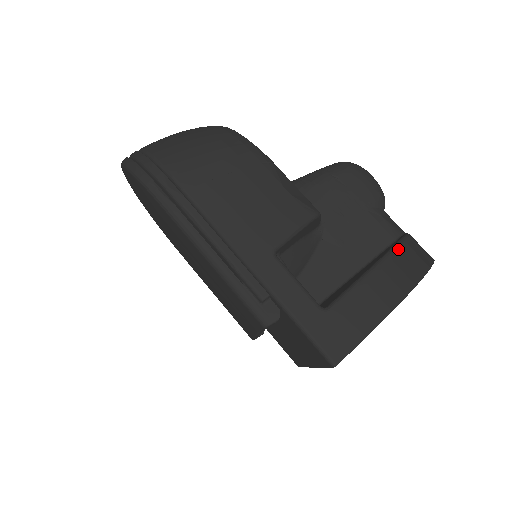
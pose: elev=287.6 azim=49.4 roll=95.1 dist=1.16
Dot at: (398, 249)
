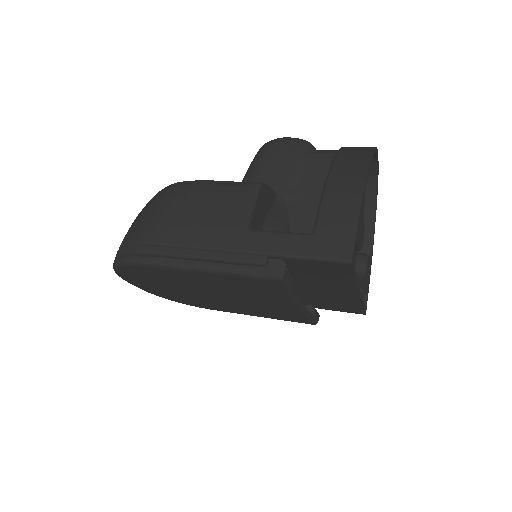
Dot at: (337, 158)
